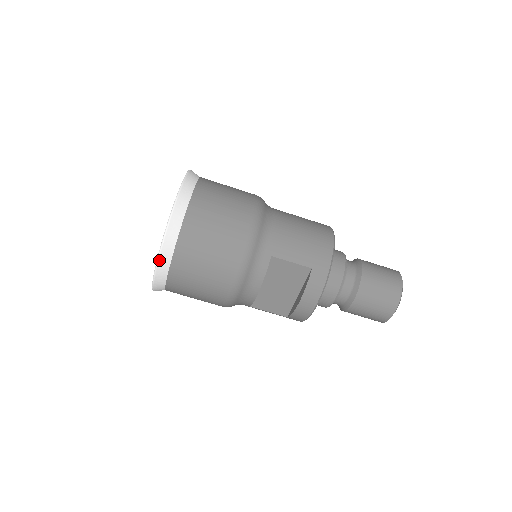
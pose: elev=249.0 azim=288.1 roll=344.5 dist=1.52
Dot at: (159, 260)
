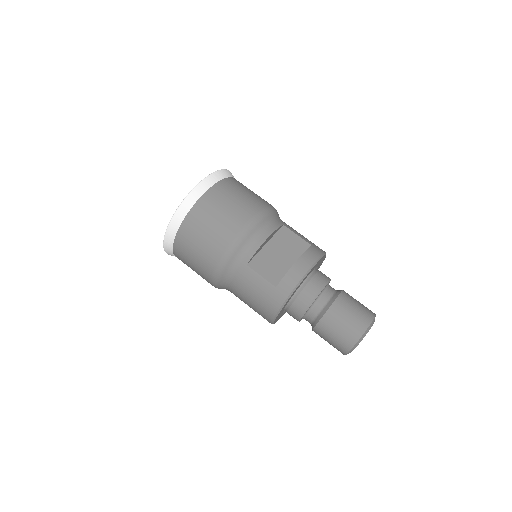
Dot at: (206, 179)
